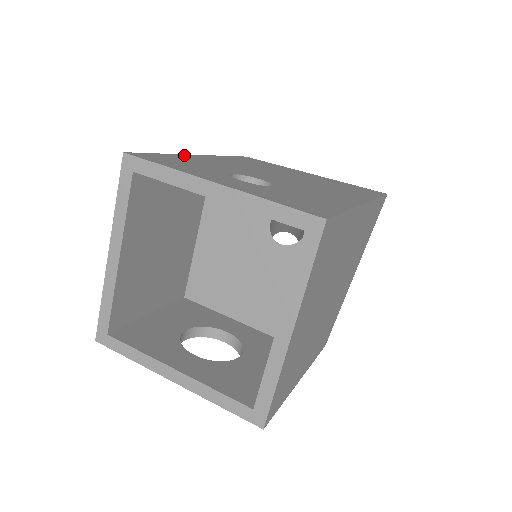
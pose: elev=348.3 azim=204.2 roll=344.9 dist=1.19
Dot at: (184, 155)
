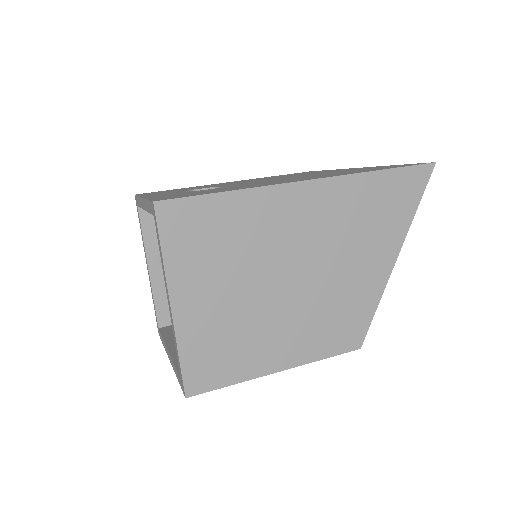
Dot at: occluded
